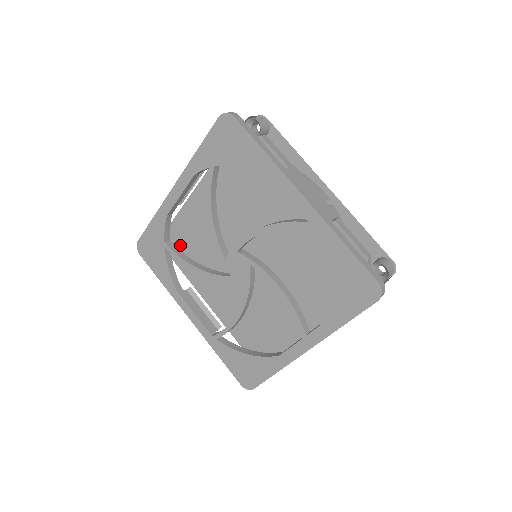
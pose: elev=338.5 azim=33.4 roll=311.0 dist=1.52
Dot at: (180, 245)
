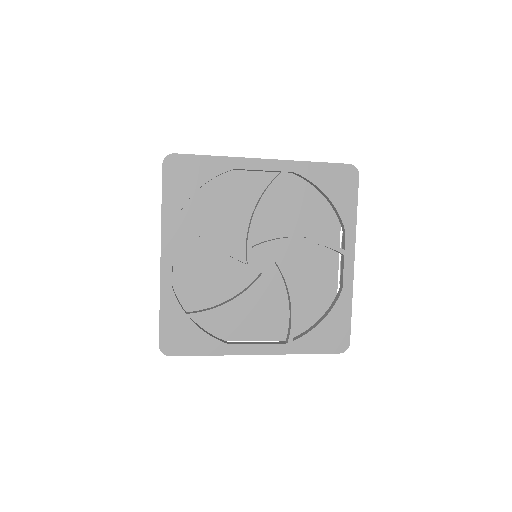
Dot at: occluded
